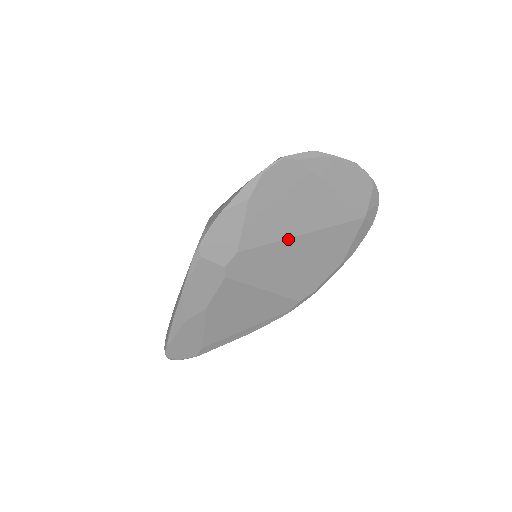
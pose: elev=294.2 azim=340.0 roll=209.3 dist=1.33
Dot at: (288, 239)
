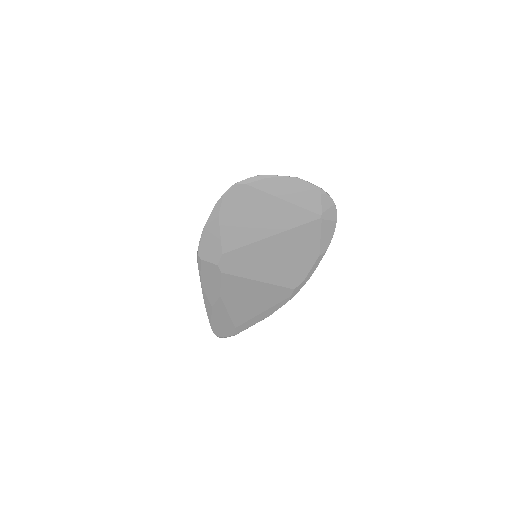
Dot at: (259, 241)
